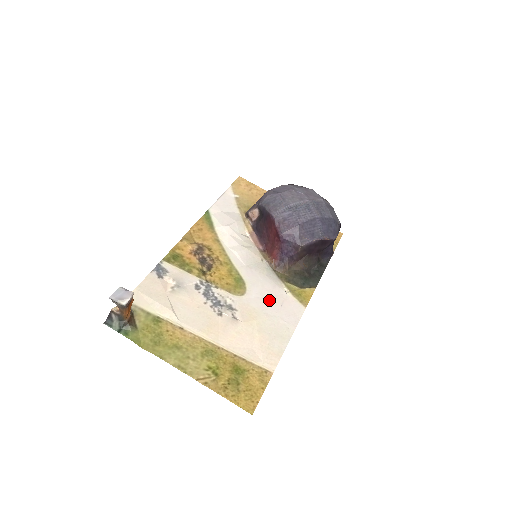
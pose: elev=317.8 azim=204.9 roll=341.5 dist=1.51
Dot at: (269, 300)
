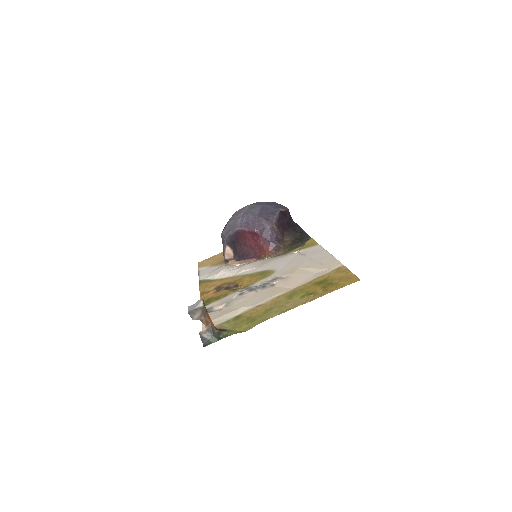
Dot at: (293, 260)
